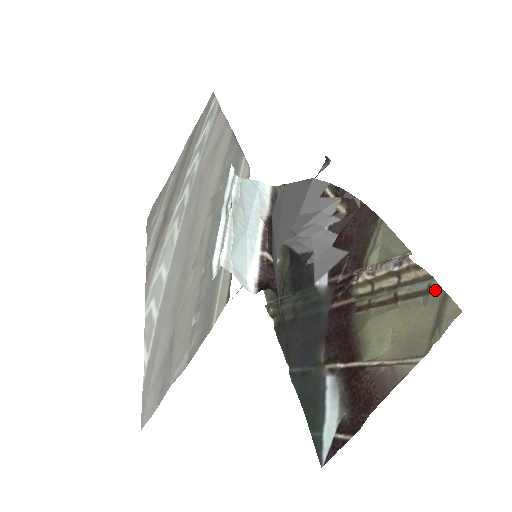
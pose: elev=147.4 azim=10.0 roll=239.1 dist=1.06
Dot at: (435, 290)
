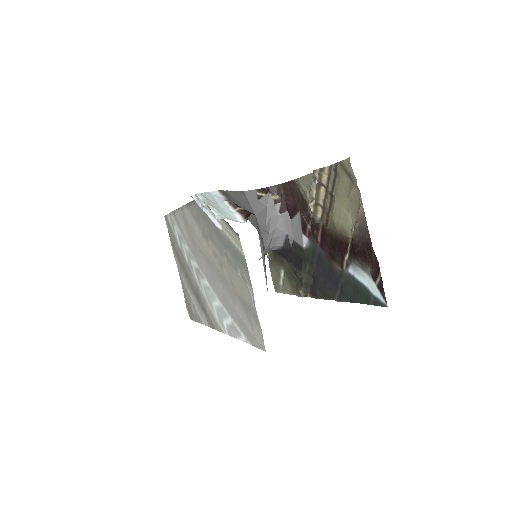
Dot at: (336, 167)
